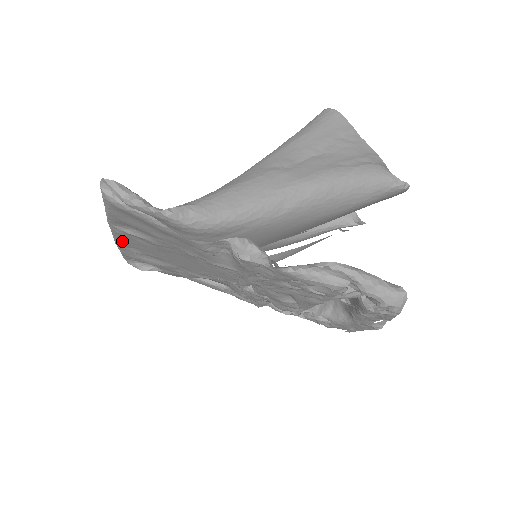
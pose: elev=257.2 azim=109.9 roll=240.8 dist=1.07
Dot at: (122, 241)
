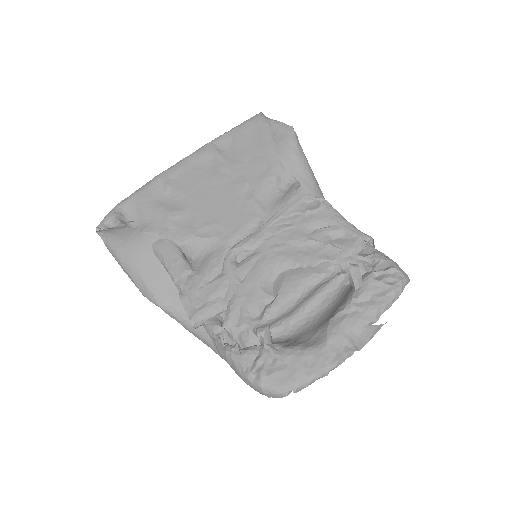
Dot at: (182, 167)
